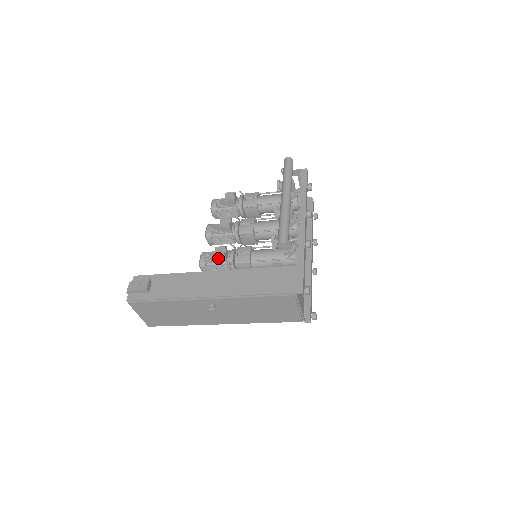
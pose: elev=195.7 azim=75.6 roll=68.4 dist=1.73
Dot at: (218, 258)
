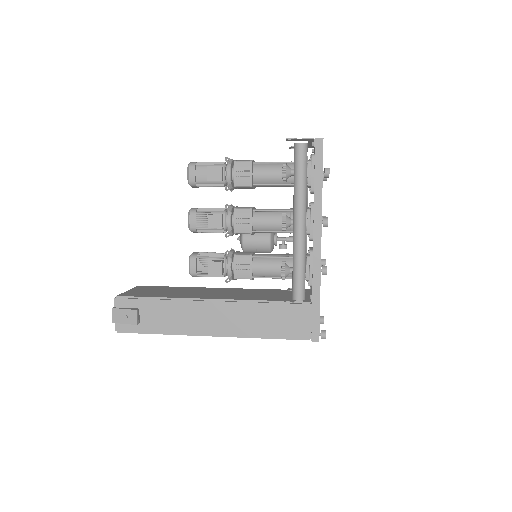
Dot at: occluded
